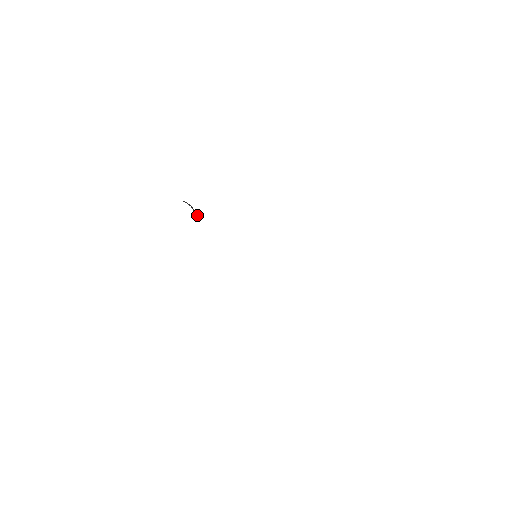
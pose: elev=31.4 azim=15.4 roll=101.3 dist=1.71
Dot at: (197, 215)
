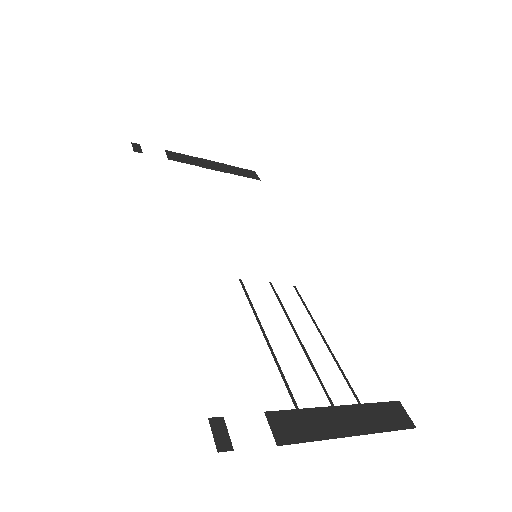
Dot at: (222, 171)
